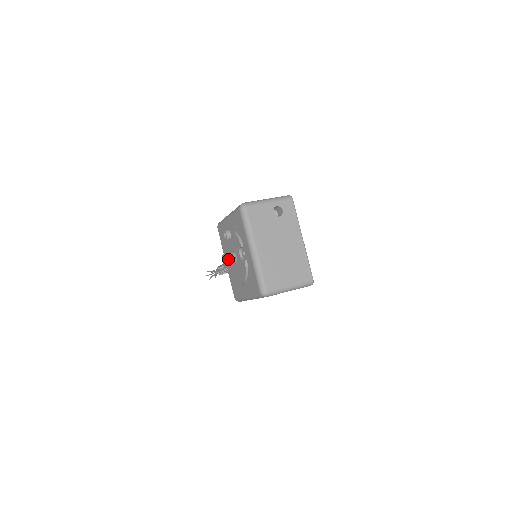
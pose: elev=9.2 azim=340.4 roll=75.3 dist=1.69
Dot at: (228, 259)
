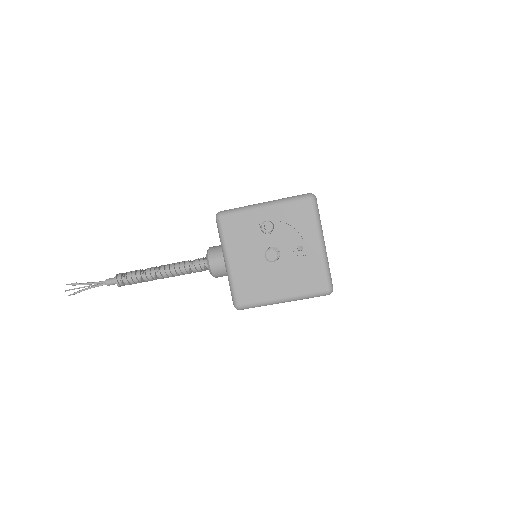
Dot at: (278, 254)
